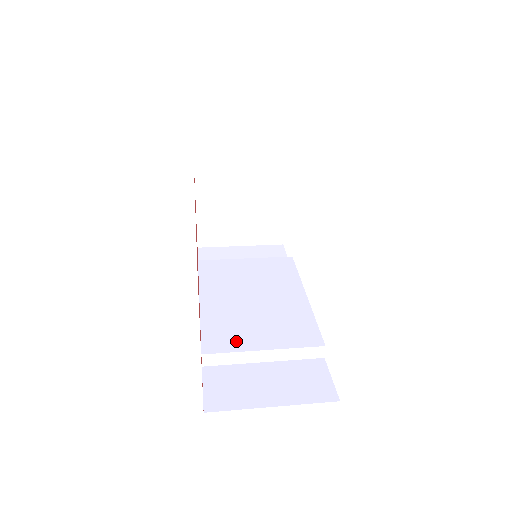
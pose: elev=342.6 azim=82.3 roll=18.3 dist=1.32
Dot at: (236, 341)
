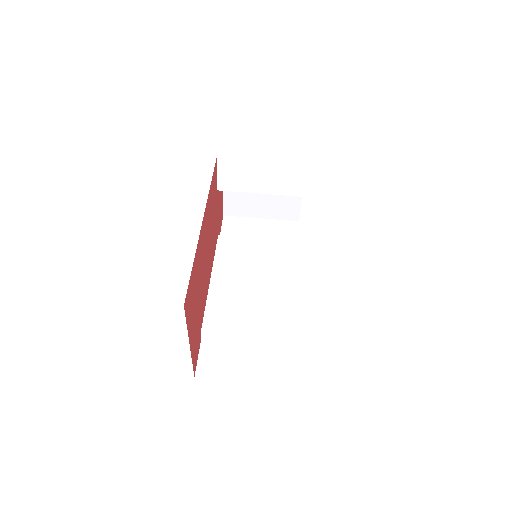
Dot at: (230, 322)
